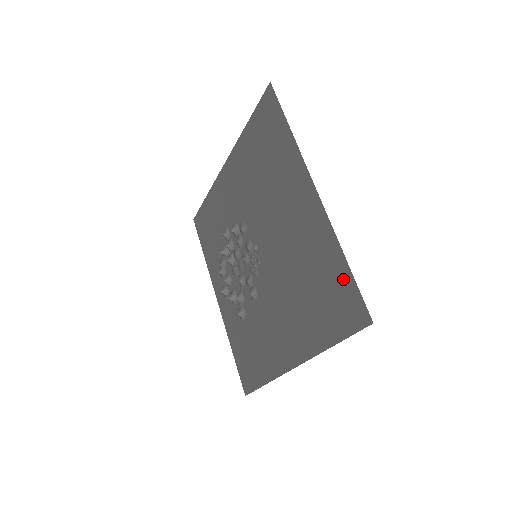
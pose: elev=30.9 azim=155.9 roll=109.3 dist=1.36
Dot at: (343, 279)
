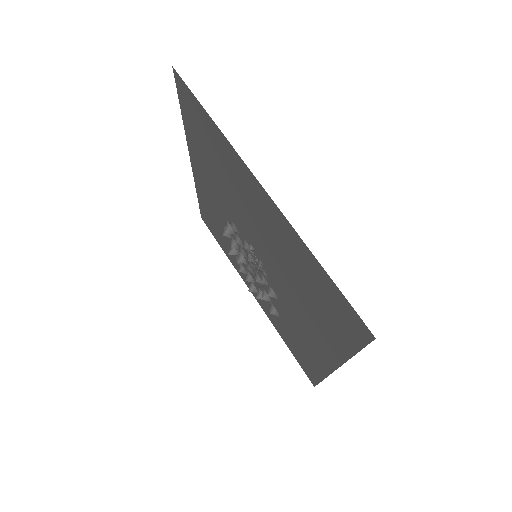
Dot at: (329, 287)
